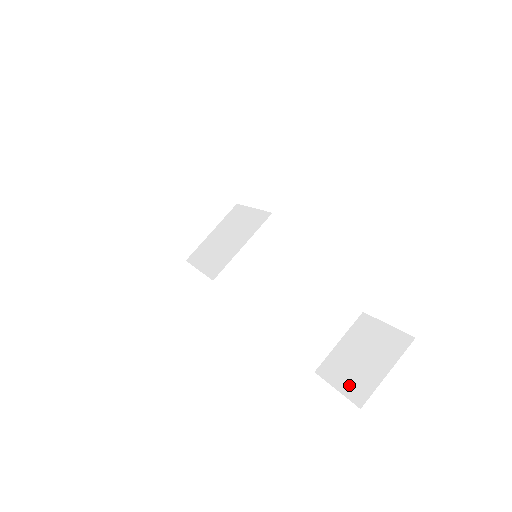
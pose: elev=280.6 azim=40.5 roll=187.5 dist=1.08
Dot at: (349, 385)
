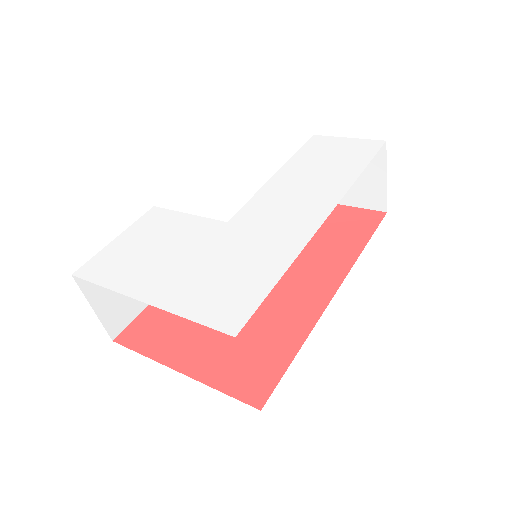
Dot at: (362, 200)
